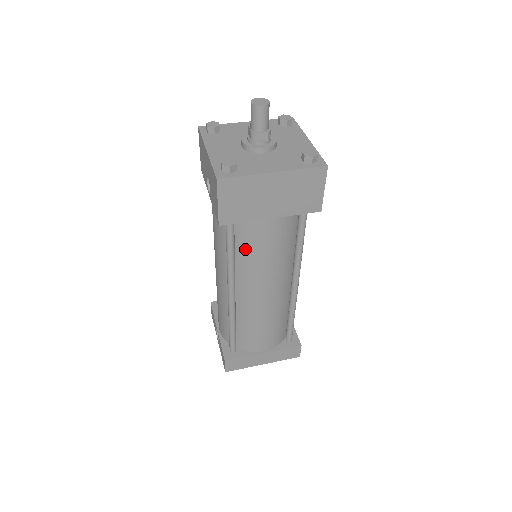
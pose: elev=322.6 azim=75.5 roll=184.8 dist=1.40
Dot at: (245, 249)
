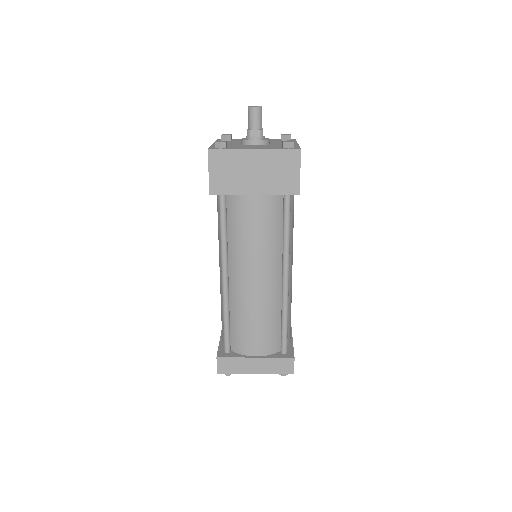
Dot at: (235, 228)
